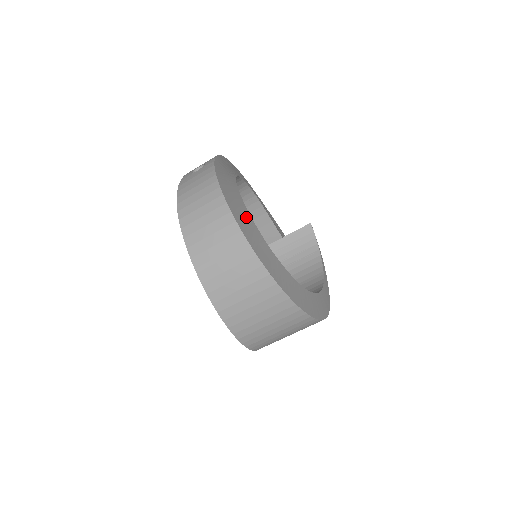
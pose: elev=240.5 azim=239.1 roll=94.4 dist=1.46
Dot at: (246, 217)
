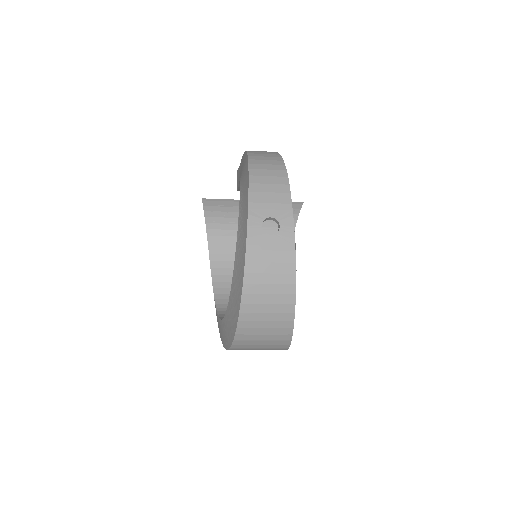
Dot at: occluded
